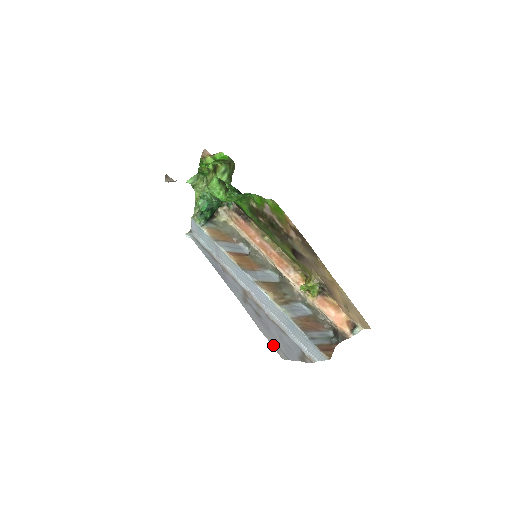
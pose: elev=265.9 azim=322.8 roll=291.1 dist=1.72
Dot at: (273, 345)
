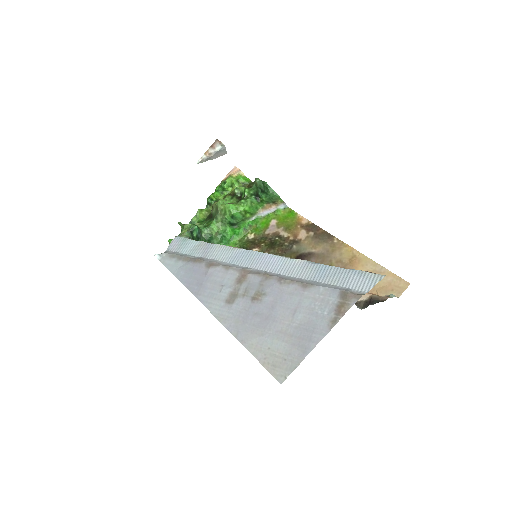
Dot at: (266, 362)
